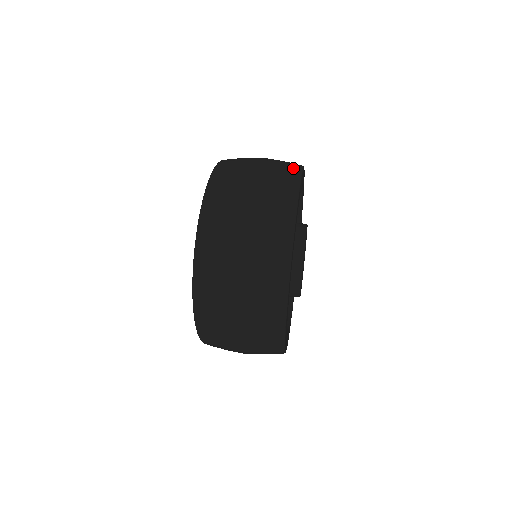
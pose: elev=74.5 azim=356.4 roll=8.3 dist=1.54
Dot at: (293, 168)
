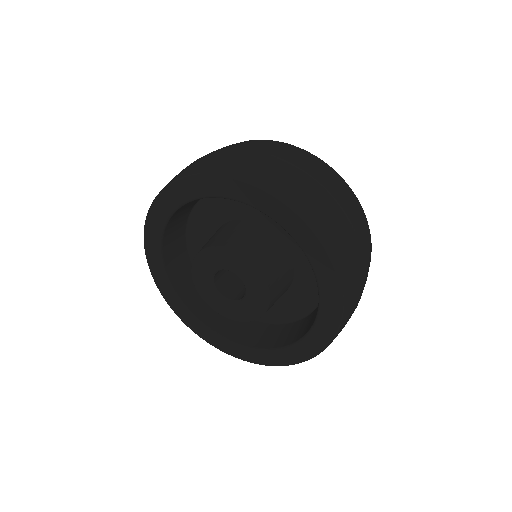
Dot at: occluded
